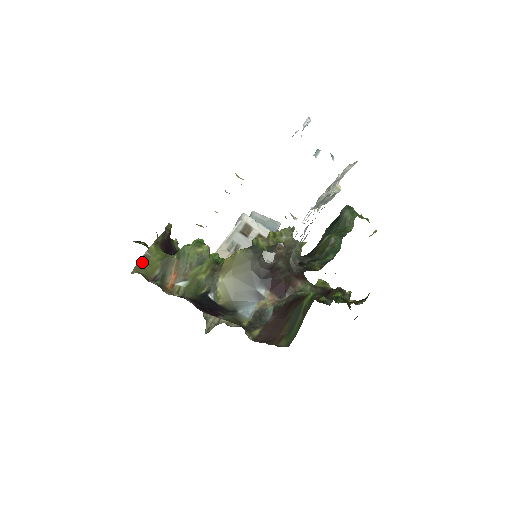
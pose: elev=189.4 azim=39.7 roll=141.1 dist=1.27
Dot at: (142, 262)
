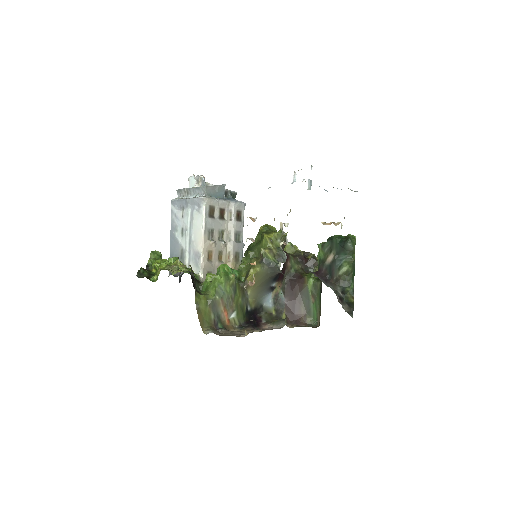
Dot at: (200, 317)
